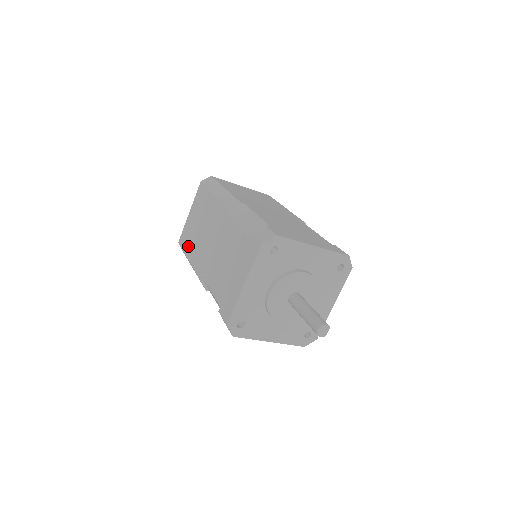
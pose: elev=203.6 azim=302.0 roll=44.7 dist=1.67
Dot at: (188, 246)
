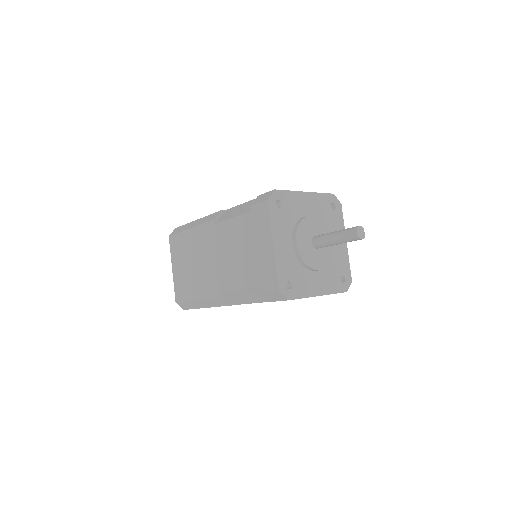
Dot at: (189, 291)
